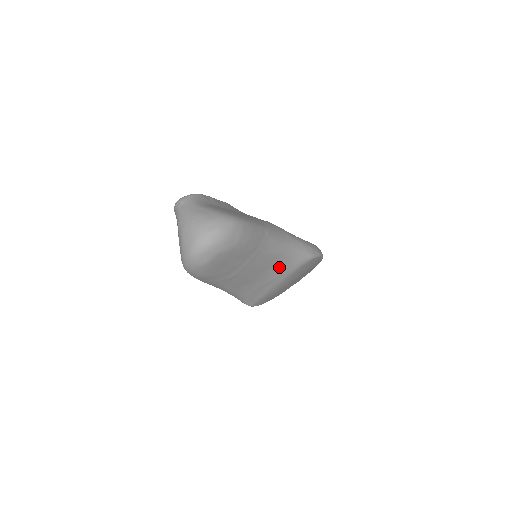
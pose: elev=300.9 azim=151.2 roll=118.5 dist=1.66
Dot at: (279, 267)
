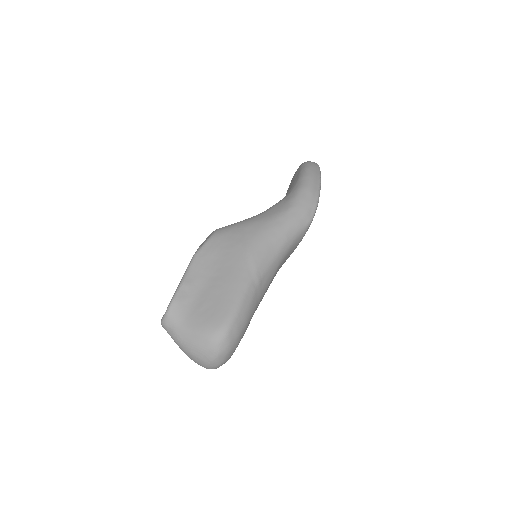
Dot at: (284, 261)
